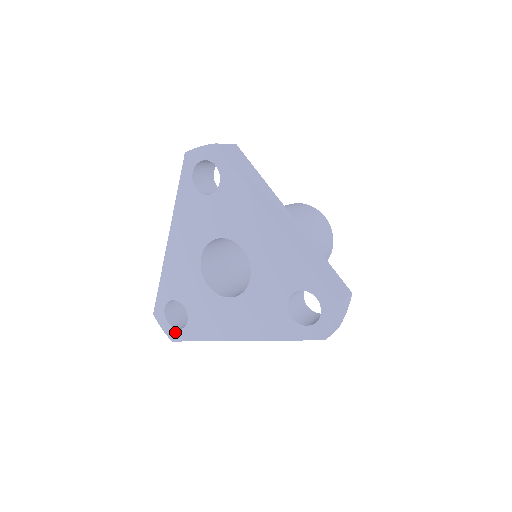
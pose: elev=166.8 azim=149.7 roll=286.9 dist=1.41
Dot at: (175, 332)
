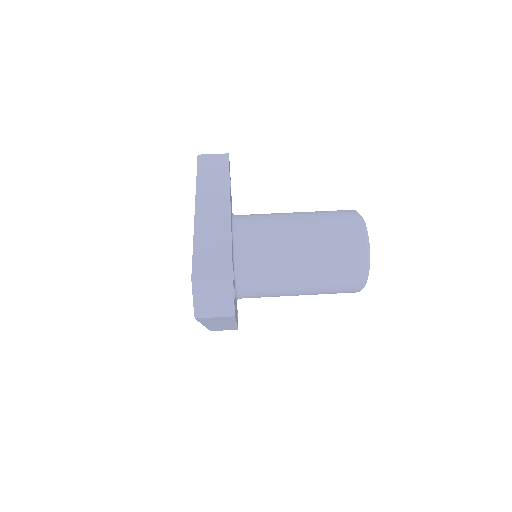
Dot at: occluded
